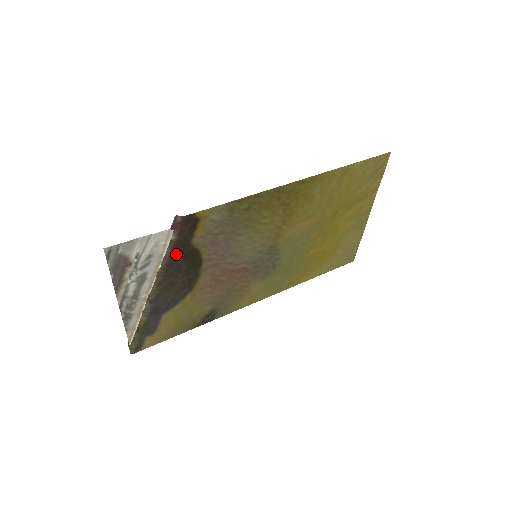
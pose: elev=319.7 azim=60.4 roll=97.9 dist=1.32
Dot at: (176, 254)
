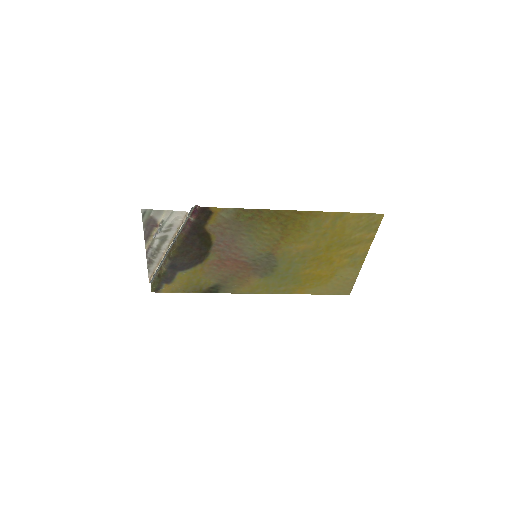
Dot at: (193, 231)
